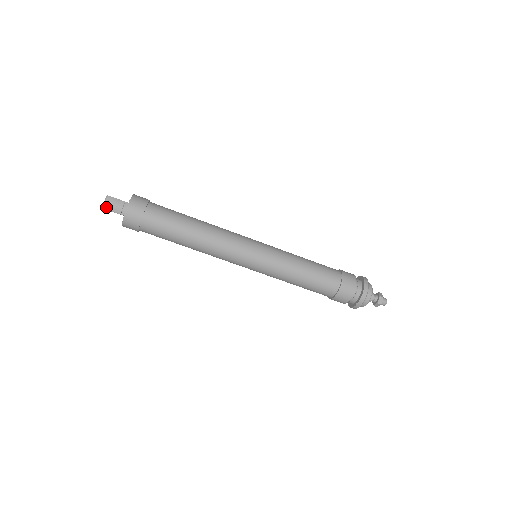
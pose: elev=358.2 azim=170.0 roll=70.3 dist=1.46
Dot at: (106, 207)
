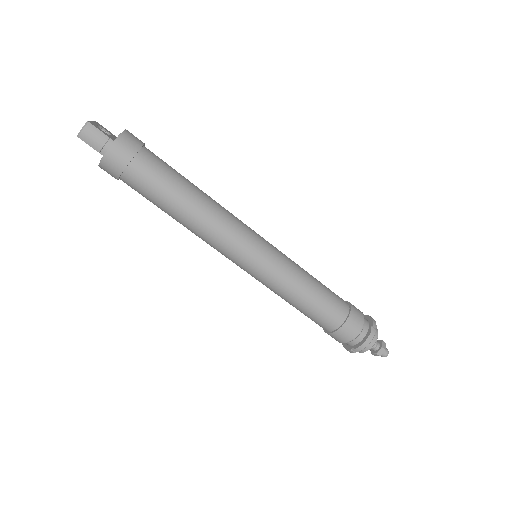
Dot at: (82, 137)
